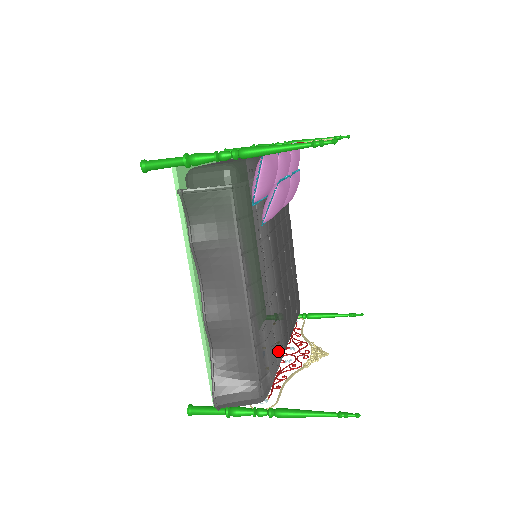
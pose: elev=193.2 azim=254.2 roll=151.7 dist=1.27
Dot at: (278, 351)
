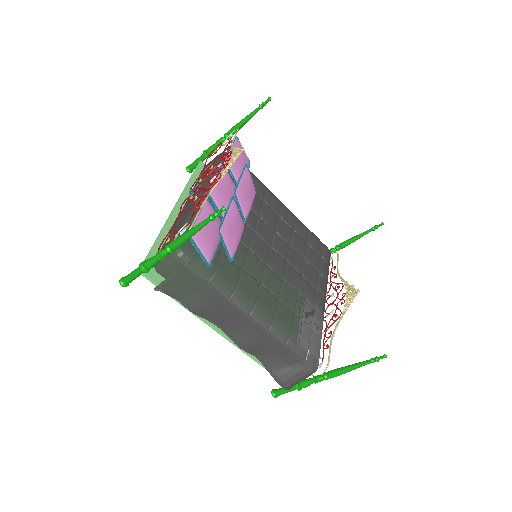
Dot at: (312, 321)
